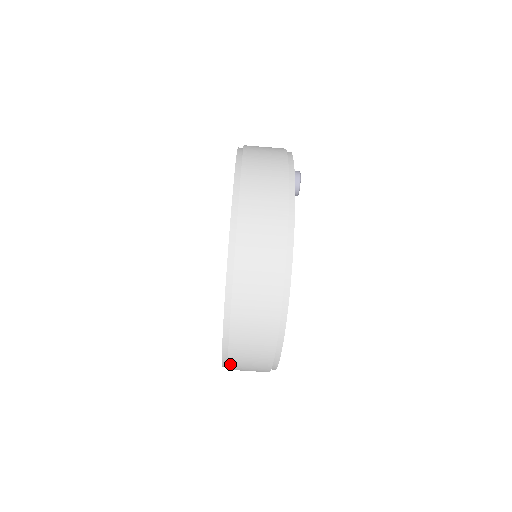
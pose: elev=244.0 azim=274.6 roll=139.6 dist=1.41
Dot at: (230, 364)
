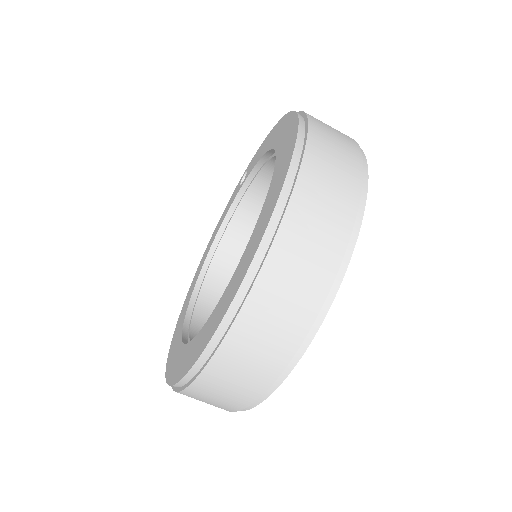
Dot at: (213, 361)
